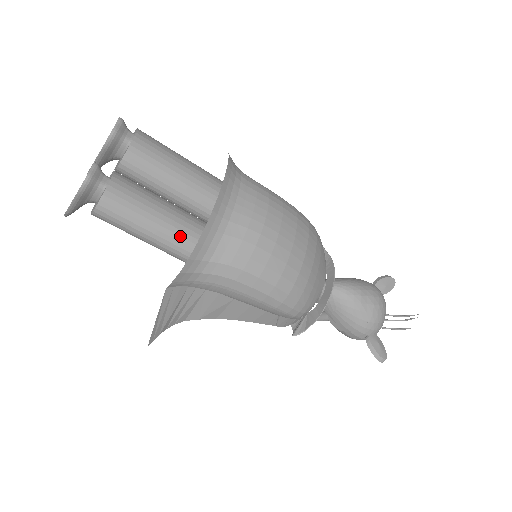
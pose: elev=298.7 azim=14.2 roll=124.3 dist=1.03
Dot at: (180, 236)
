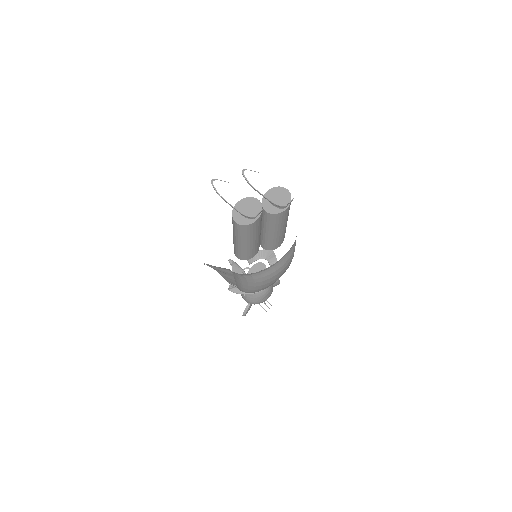
Dot at: (250, 248)
